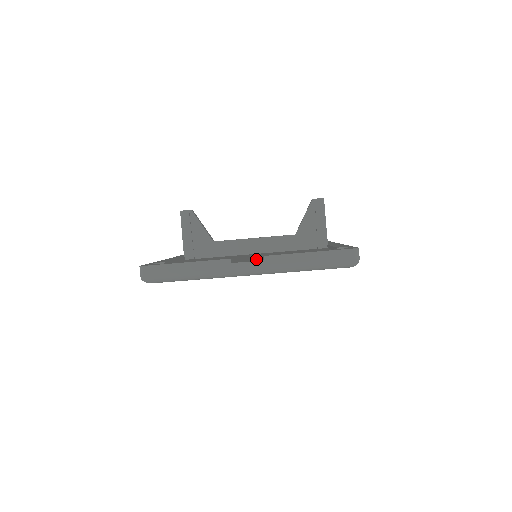
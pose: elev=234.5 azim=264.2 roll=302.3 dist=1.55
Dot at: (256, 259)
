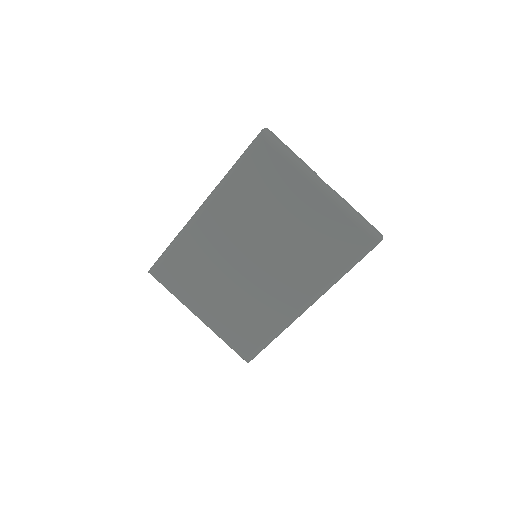
Dot at: occluded
